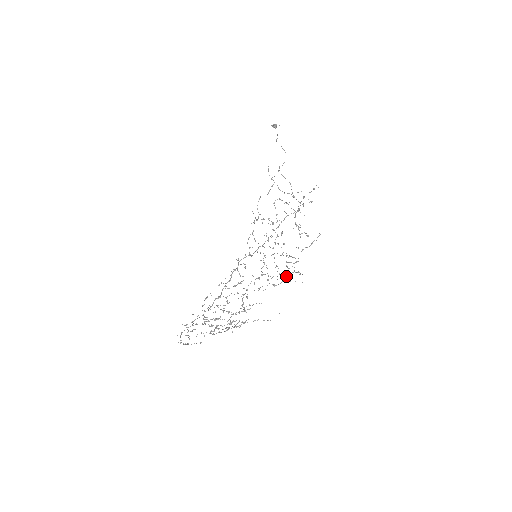
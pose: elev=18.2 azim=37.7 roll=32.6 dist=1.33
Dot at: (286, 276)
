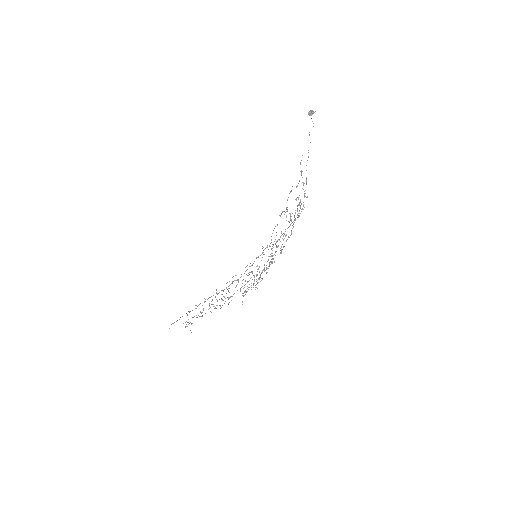
Dot at: (253, 287)
